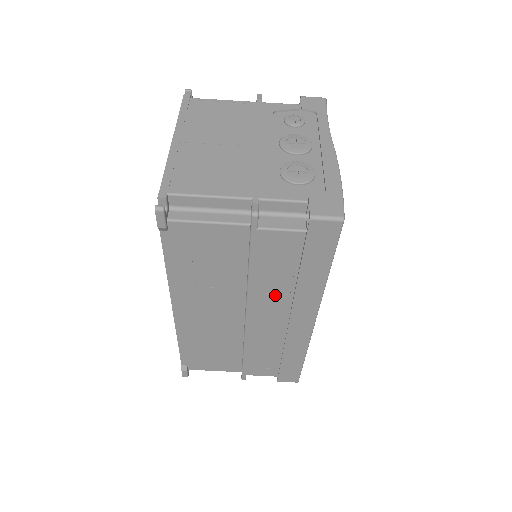
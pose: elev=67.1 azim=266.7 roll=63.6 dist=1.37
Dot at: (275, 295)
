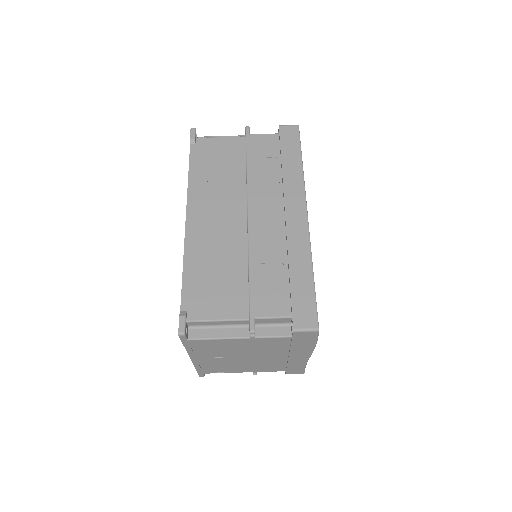
Dot at: (268, 187)
